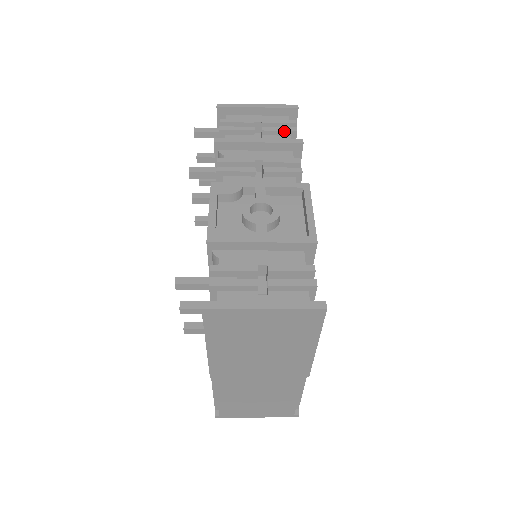
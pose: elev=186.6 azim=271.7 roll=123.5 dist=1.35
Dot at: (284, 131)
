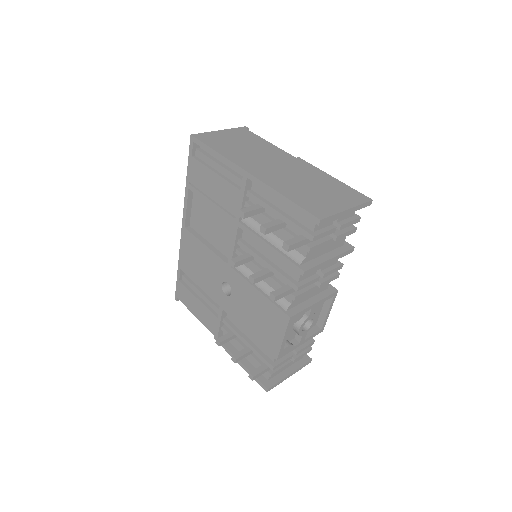
Dot at: (348, 235)
